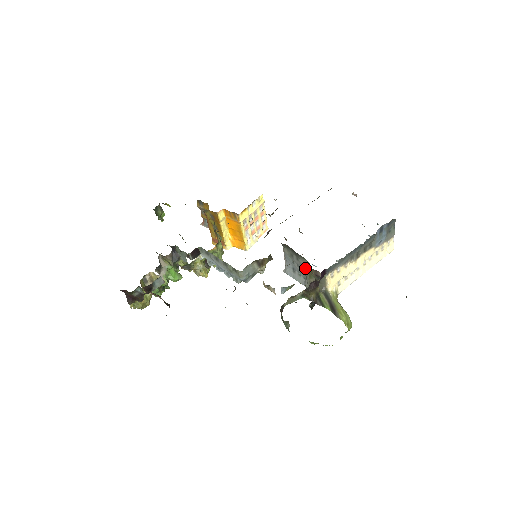
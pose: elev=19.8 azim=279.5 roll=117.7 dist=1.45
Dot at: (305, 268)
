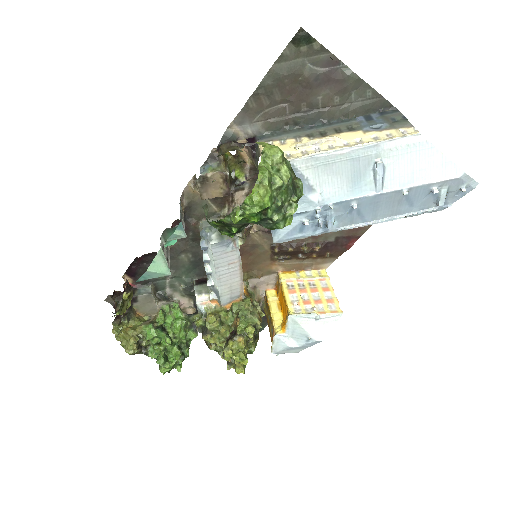
Dot at: occluded
